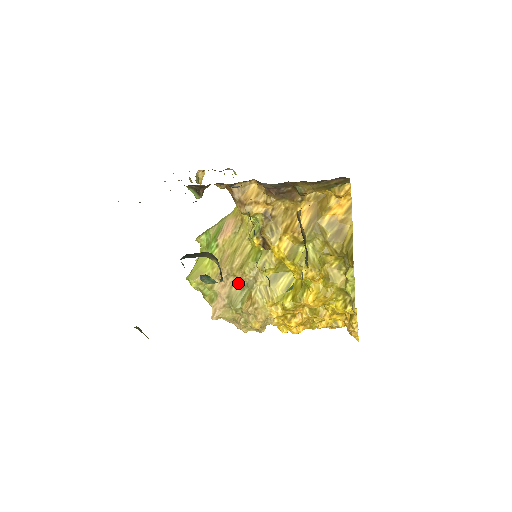
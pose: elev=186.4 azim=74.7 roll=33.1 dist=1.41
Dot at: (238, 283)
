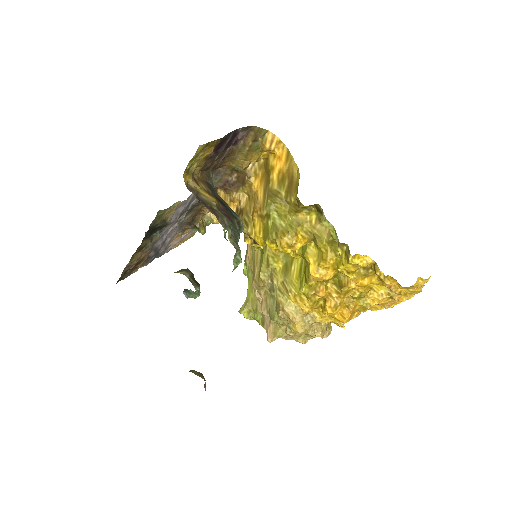
Dot at: (268, 293)
